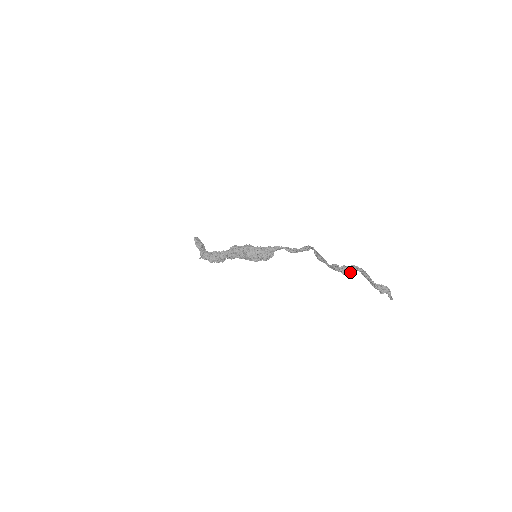
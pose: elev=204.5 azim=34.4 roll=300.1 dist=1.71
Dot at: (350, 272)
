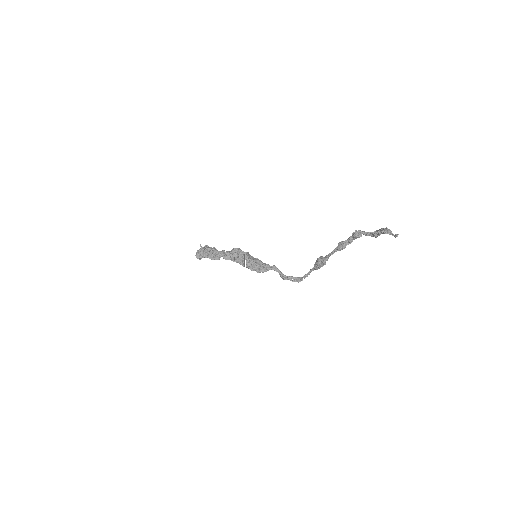
Dot at: (360, 236)
